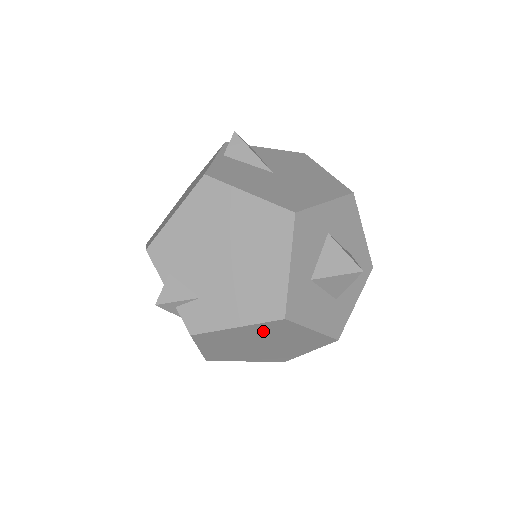
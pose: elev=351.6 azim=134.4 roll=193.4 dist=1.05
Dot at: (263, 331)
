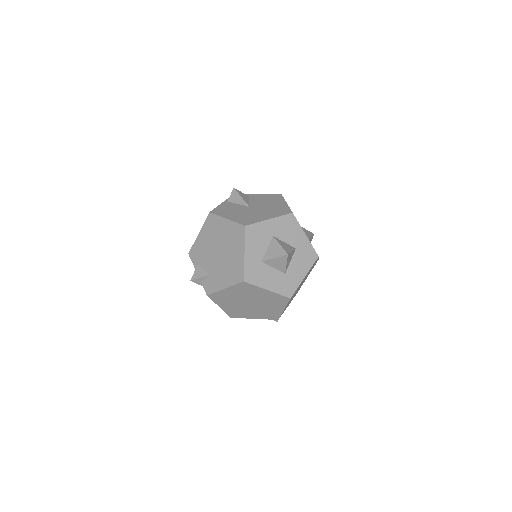
Dot at: (241, 291)
